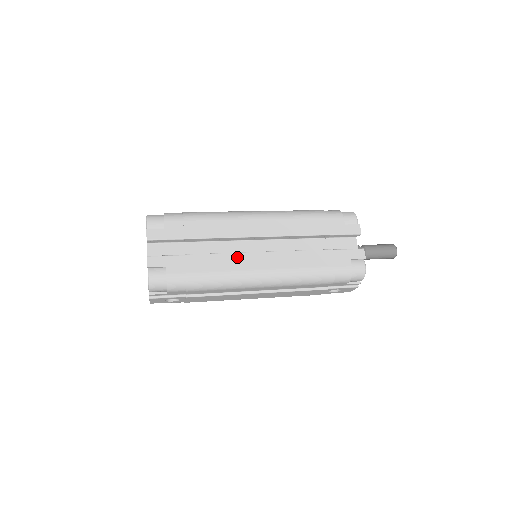
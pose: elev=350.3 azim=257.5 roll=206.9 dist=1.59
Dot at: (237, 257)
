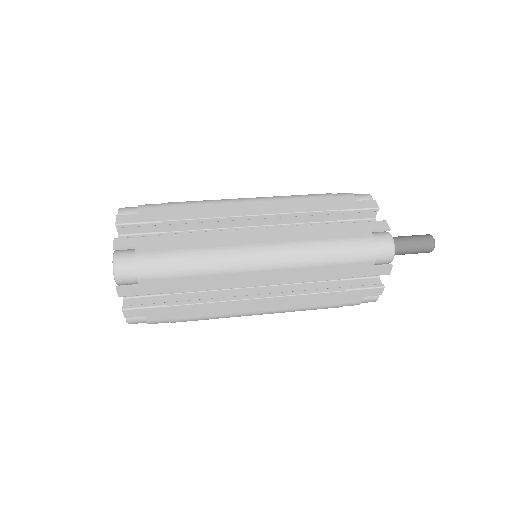
Dot at: (229, 305)
